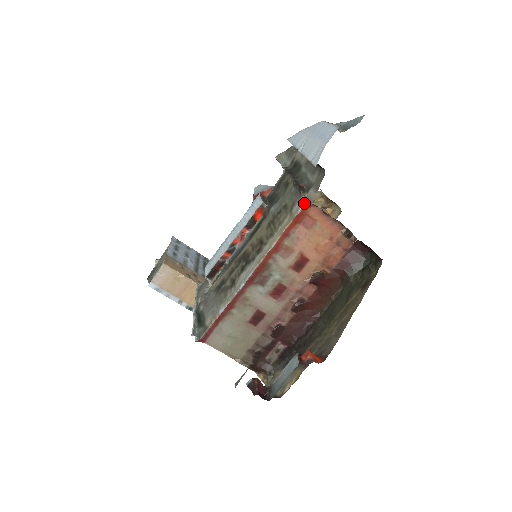
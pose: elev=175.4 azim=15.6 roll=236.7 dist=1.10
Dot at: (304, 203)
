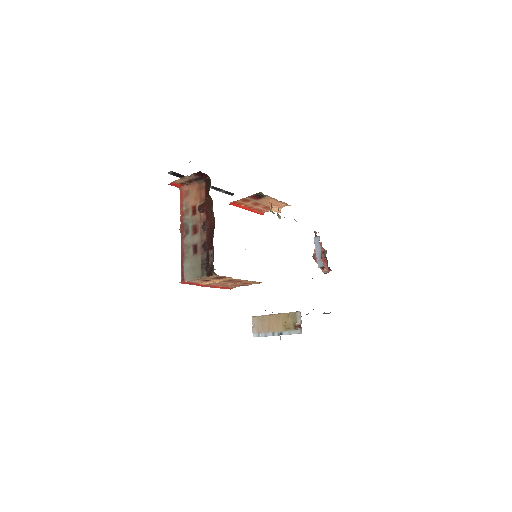
Dot at: (180, 189)
